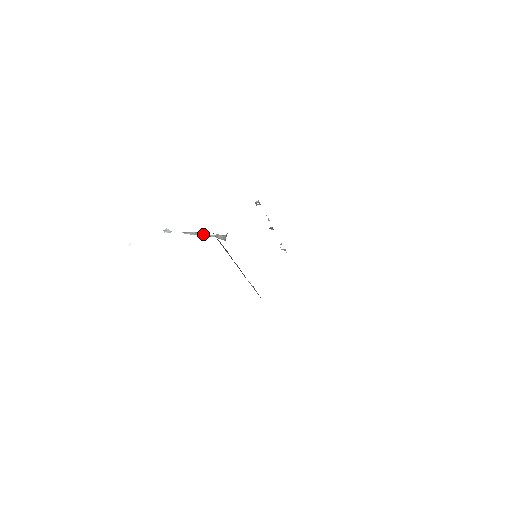
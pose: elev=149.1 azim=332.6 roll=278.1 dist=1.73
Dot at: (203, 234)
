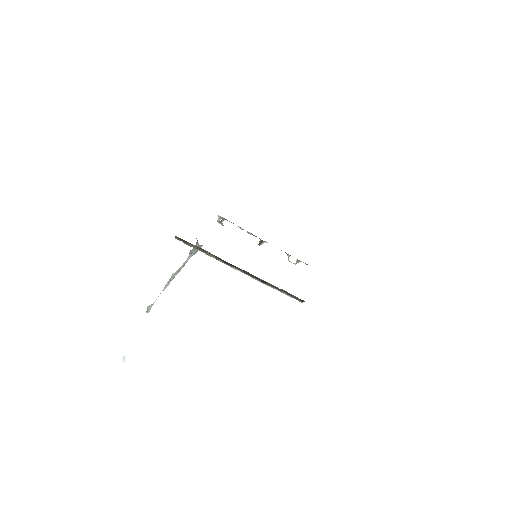
Dot at: (179, 268)
